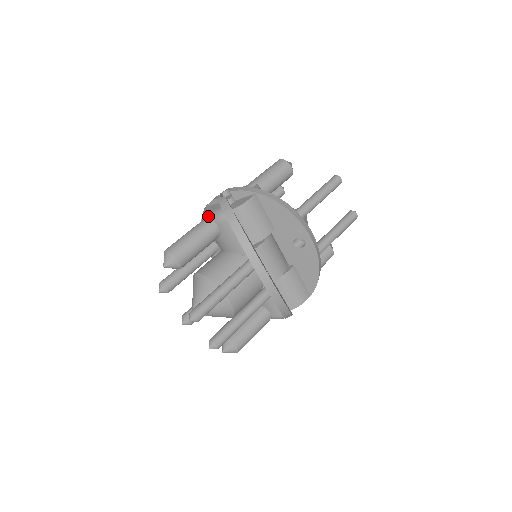
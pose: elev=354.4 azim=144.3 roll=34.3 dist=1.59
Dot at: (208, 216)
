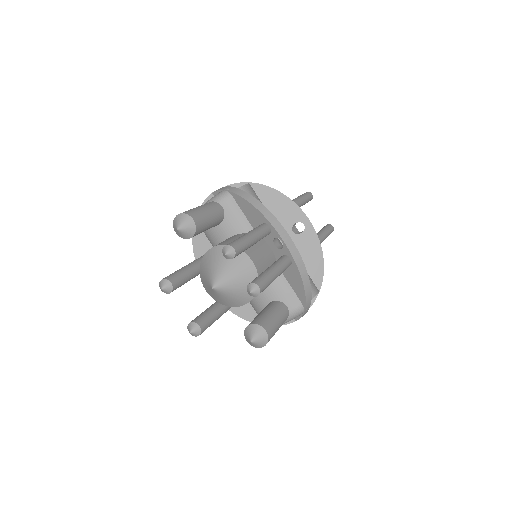
Dot at: (208, 202)
